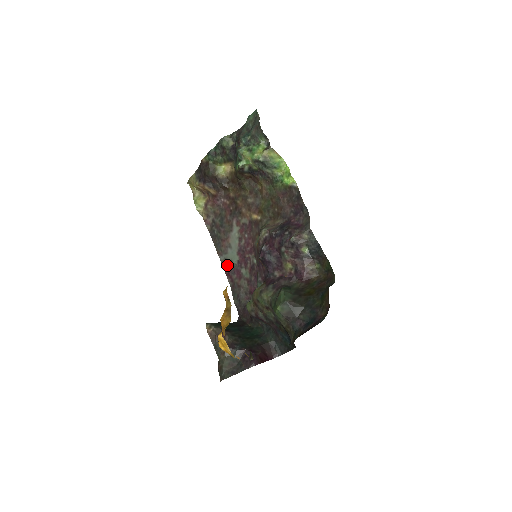
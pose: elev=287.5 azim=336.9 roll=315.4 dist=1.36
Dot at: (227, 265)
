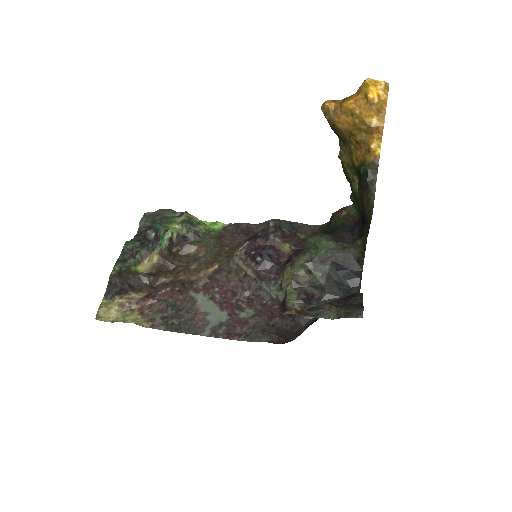
Dot at: (219, 330)
